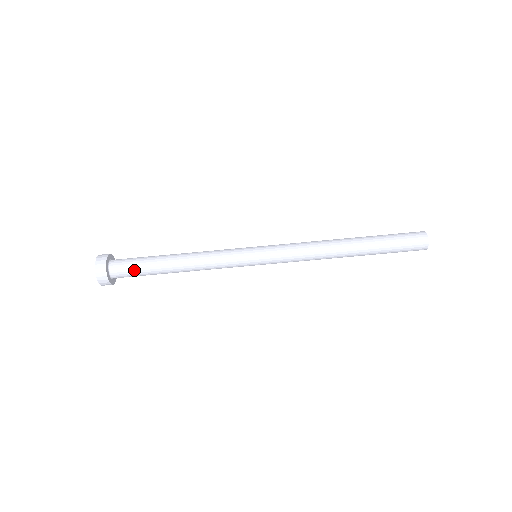
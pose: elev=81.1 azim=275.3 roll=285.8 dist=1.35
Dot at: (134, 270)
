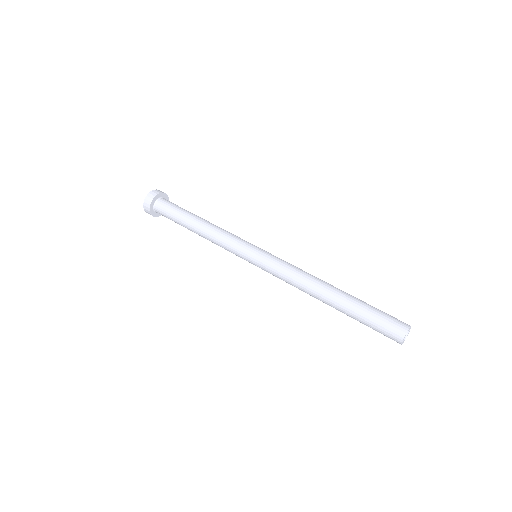
Dot at: (170, 211)
